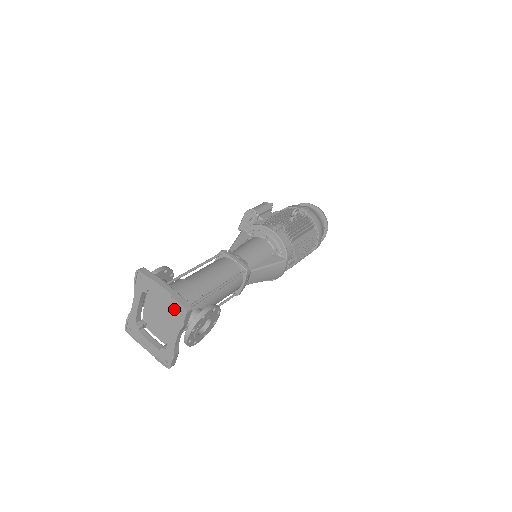
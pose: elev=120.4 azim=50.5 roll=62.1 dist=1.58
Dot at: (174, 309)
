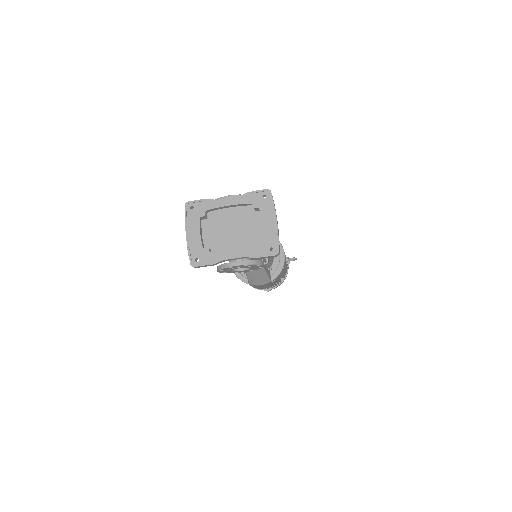
Dot at: (266, 242)
